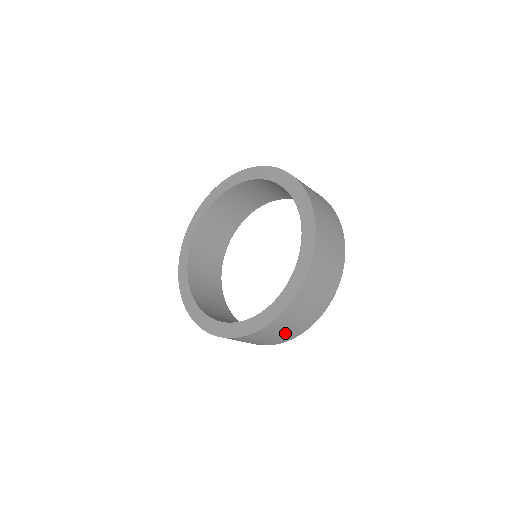
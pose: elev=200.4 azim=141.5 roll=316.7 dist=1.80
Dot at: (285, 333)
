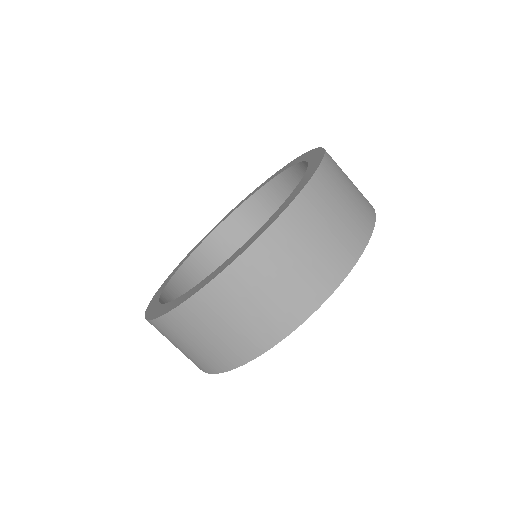
Dot at: (299, 279)
